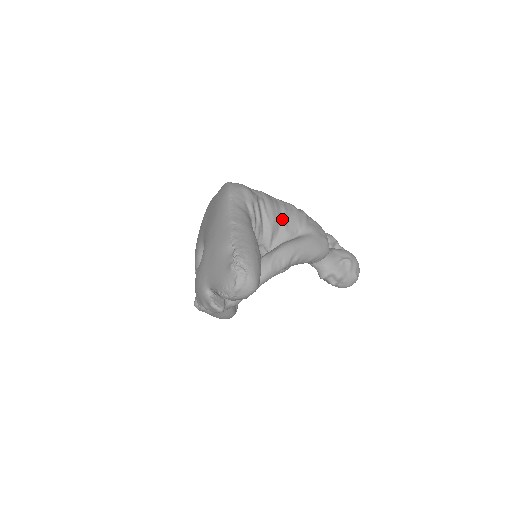
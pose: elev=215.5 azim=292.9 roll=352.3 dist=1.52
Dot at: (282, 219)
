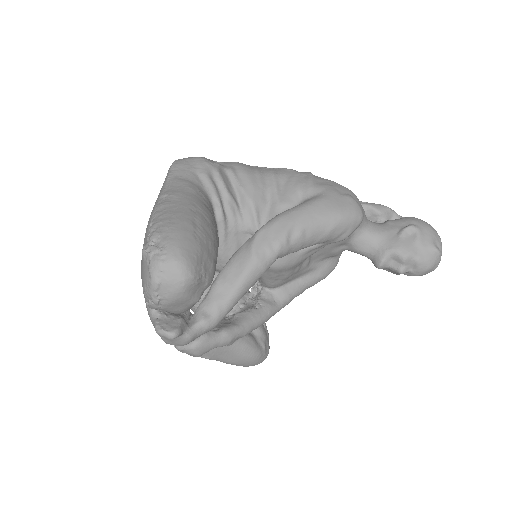
Dot at: (270, 187)
